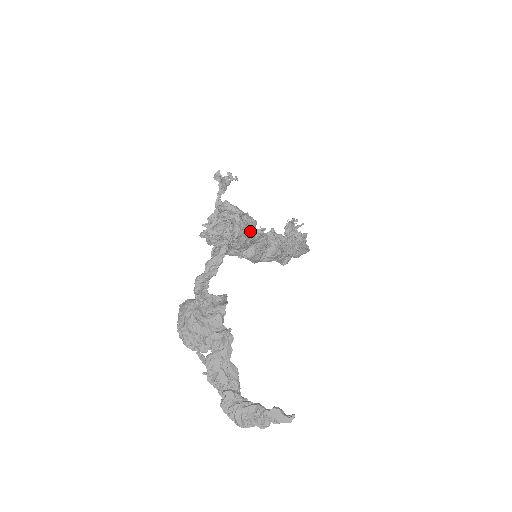
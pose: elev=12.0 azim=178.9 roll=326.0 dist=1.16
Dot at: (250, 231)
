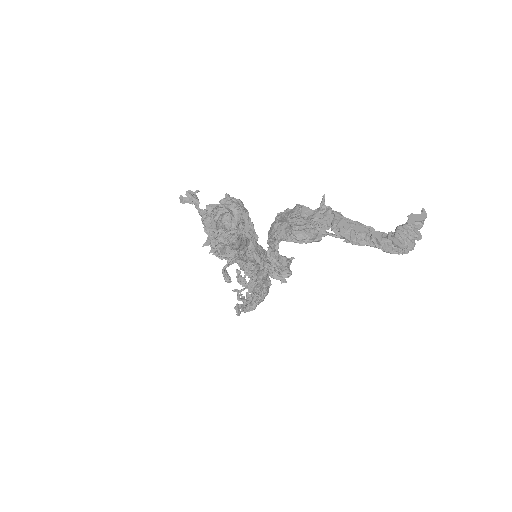
Dot at: occluded
